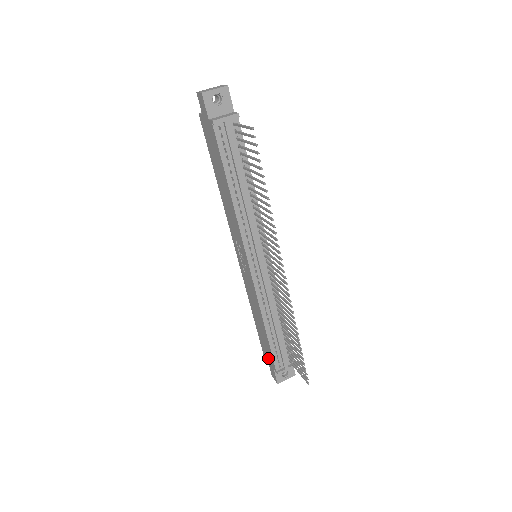
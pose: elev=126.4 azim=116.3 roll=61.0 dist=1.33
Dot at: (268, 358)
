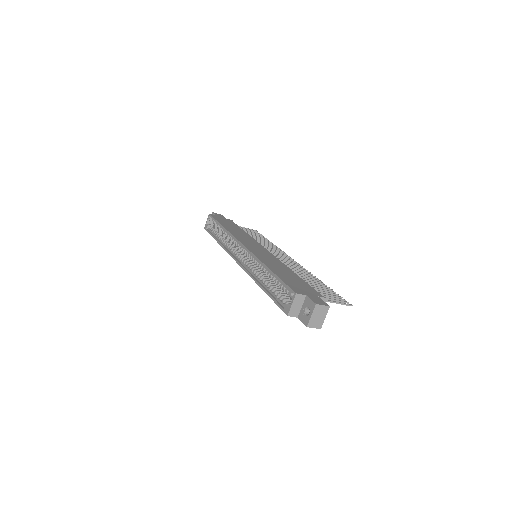
Dot at: occluded
